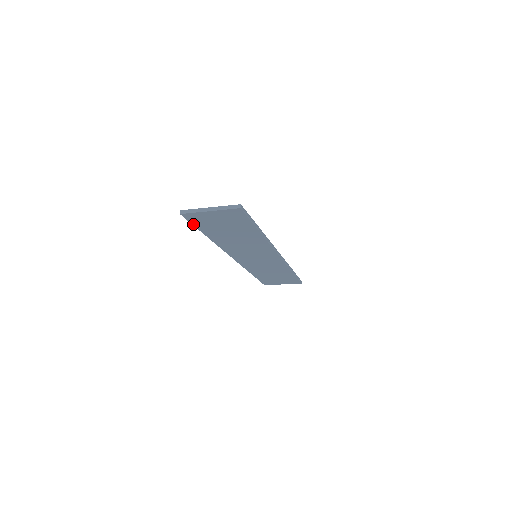
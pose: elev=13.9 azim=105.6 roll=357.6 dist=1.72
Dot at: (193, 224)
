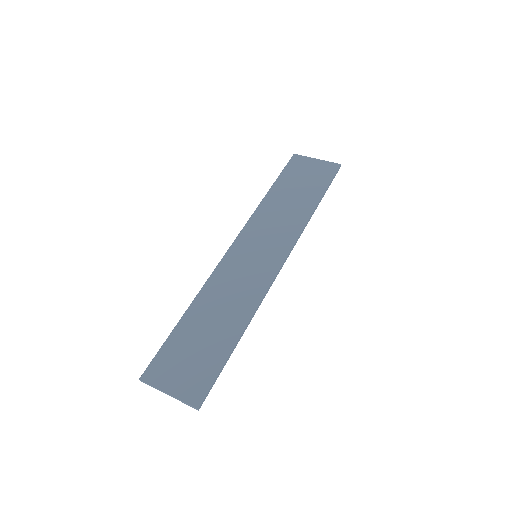
Dot at: (160, 353)
